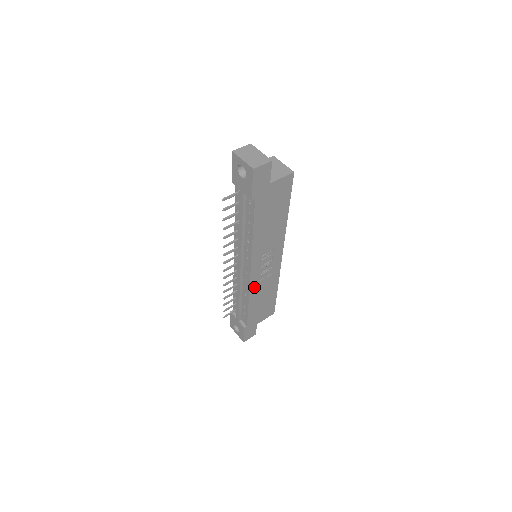
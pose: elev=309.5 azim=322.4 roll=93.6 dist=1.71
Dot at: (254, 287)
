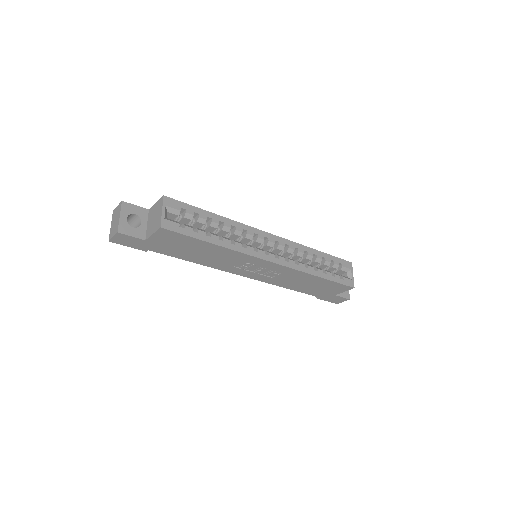
Dot at: (272, 281)
